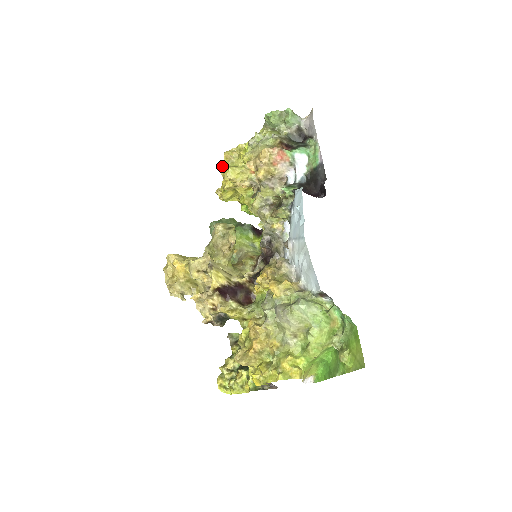
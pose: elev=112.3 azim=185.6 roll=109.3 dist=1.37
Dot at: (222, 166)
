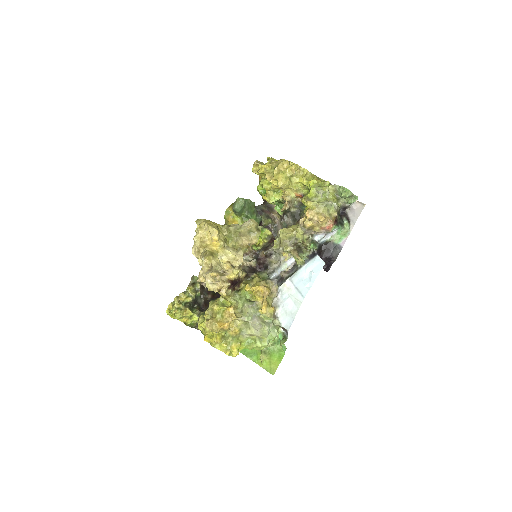
Dot at: (281, 164)
